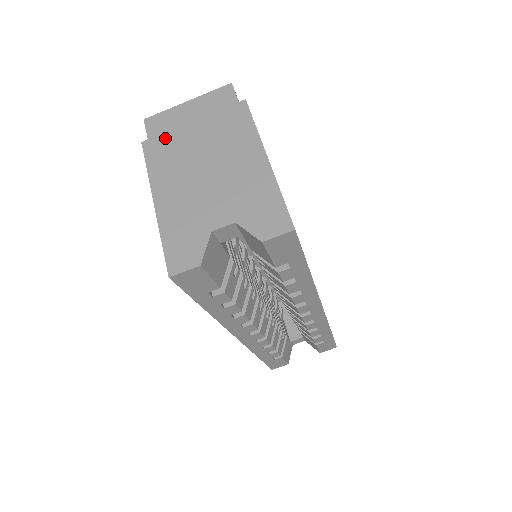
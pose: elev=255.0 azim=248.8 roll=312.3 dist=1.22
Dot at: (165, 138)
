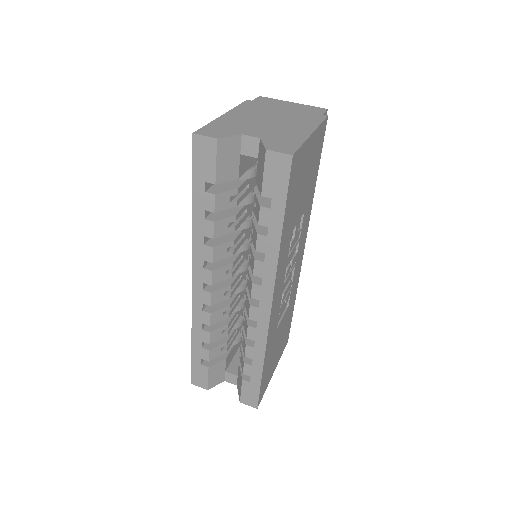
Dot at: (262, 104)
